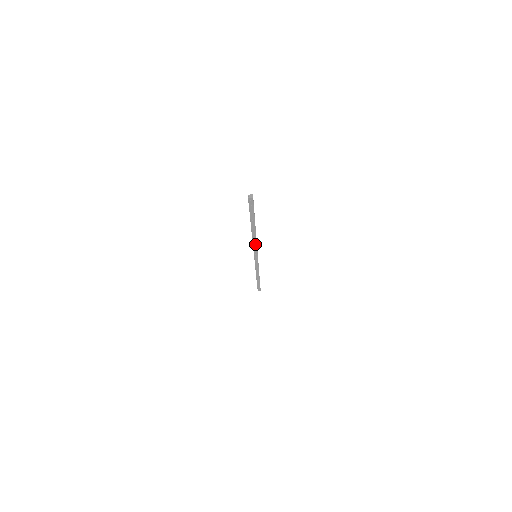
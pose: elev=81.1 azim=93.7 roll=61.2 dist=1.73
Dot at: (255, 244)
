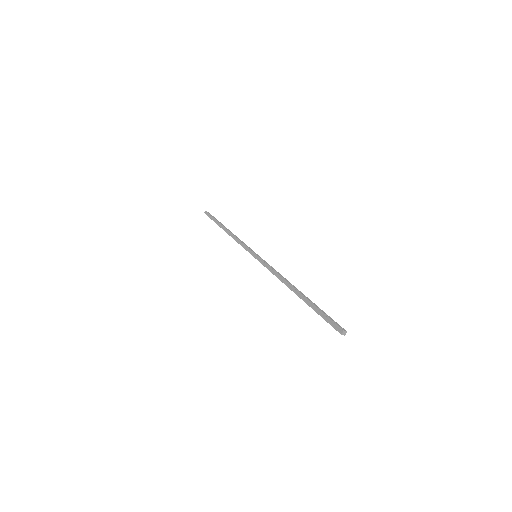
Dot at: (275, 274)
